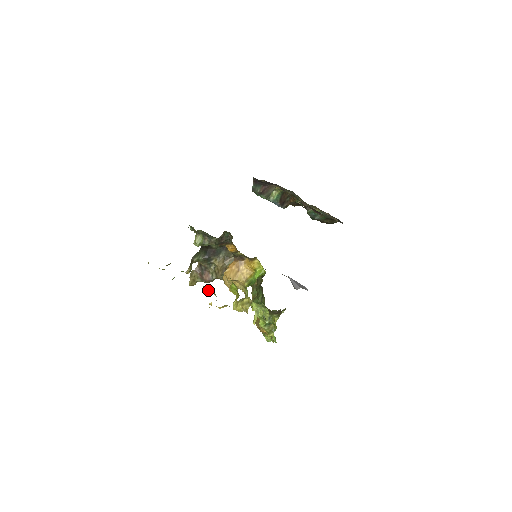
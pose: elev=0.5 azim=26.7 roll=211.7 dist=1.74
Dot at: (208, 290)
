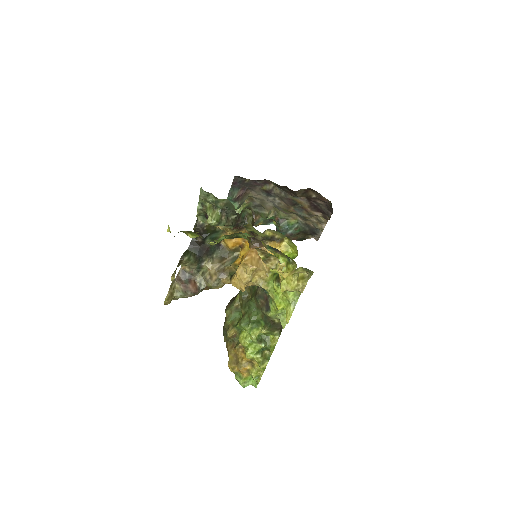
Dot at: (264, 257)
